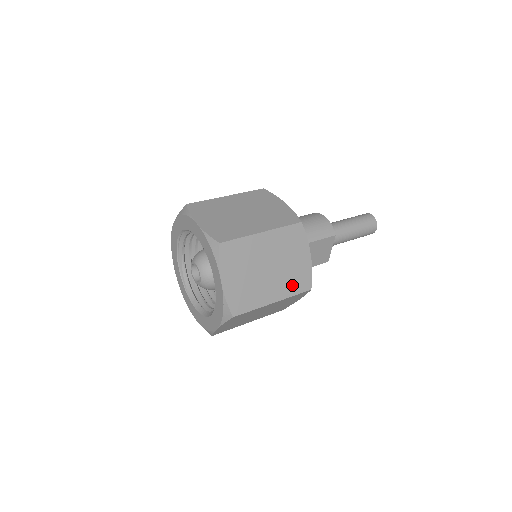
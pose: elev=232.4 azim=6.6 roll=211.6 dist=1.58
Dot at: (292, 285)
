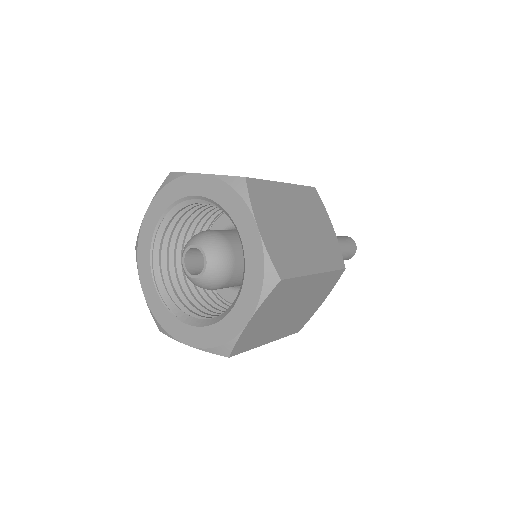
Dot at: (327, 257)
